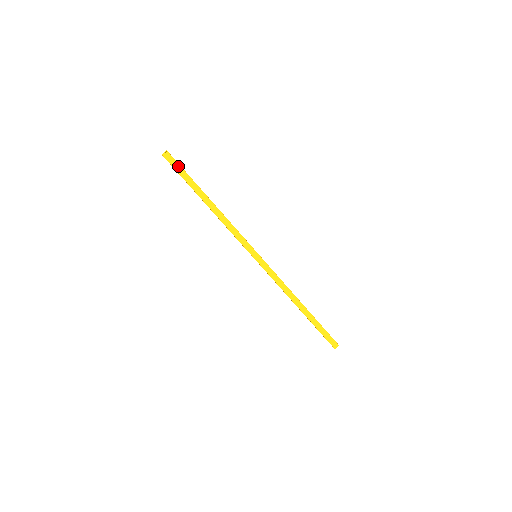
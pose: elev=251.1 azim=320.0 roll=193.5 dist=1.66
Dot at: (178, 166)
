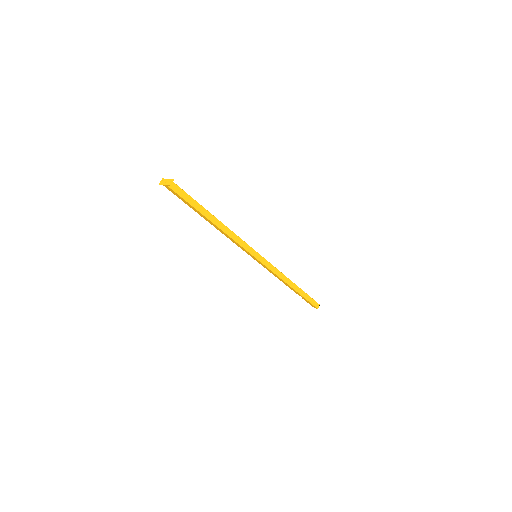
Dot at: (183, 192)
